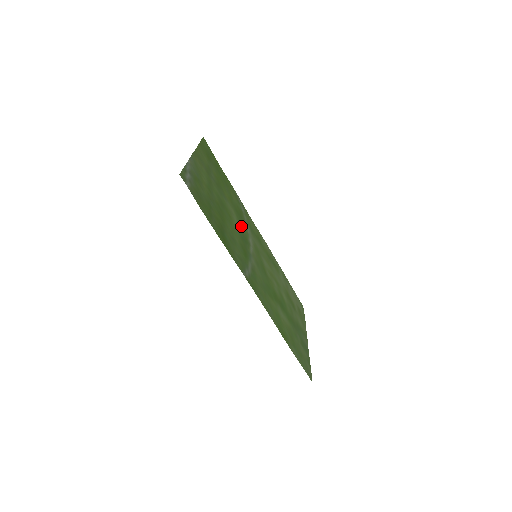
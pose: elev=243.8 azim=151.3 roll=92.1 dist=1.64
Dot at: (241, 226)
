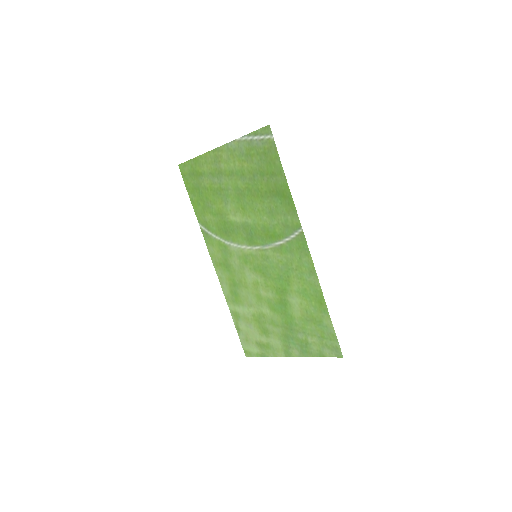
Dot at: (238, 230)
